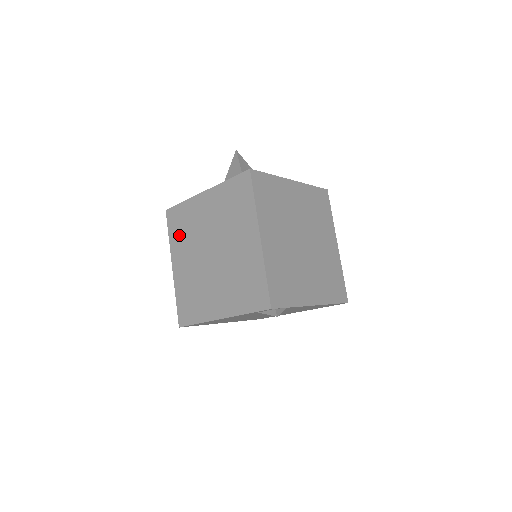
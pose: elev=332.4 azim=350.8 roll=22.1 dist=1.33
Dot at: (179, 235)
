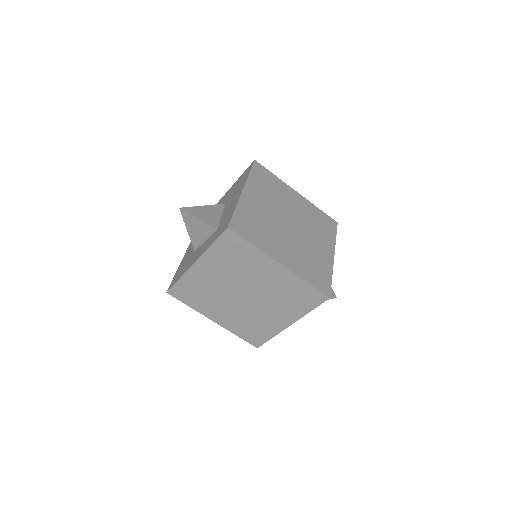
Dot at: (199, 301)
